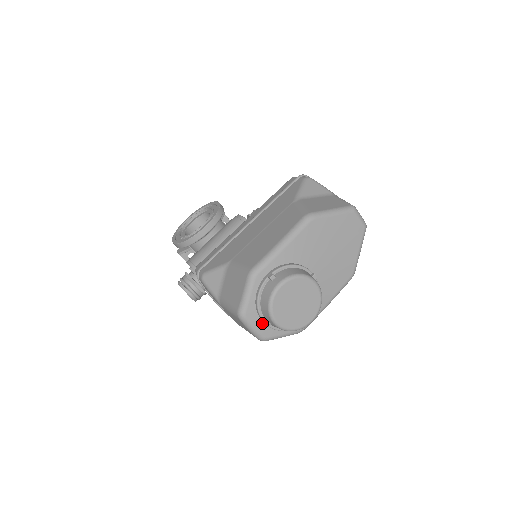
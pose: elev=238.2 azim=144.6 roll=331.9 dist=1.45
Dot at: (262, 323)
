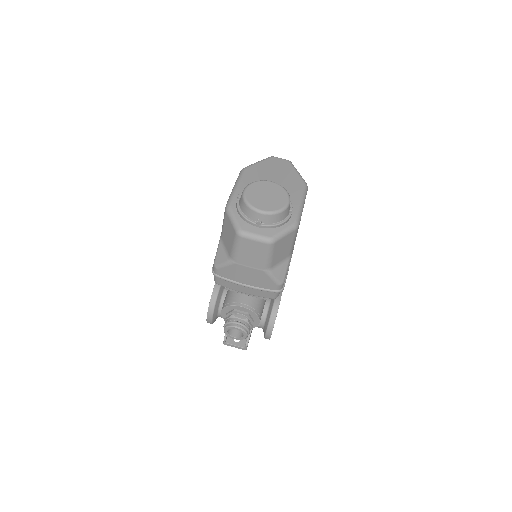
Dot at: (259, 229)
